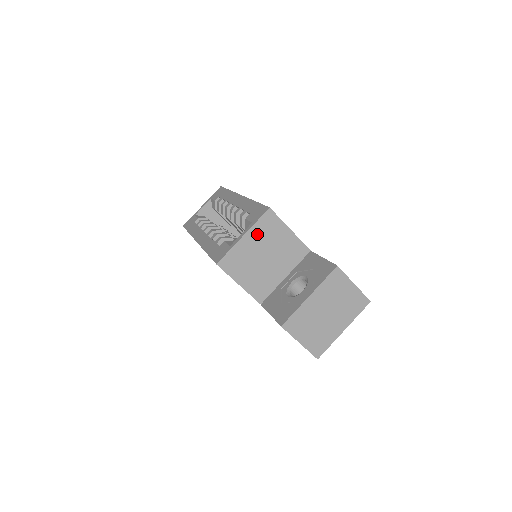
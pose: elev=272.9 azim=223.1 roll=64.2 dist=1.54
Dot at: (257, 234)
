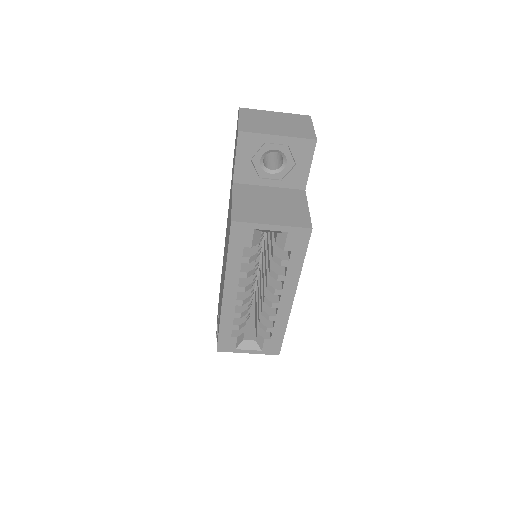
Dot at: occluded
